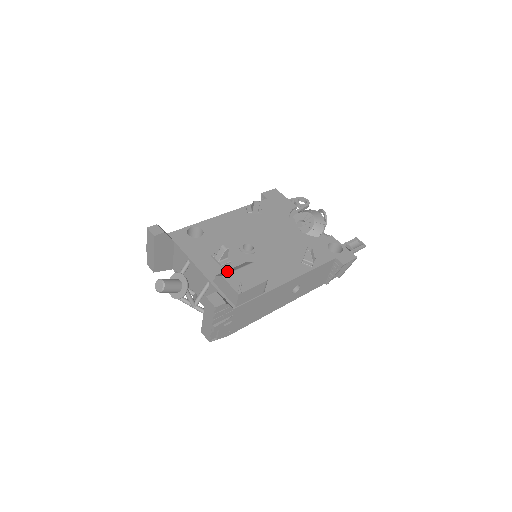
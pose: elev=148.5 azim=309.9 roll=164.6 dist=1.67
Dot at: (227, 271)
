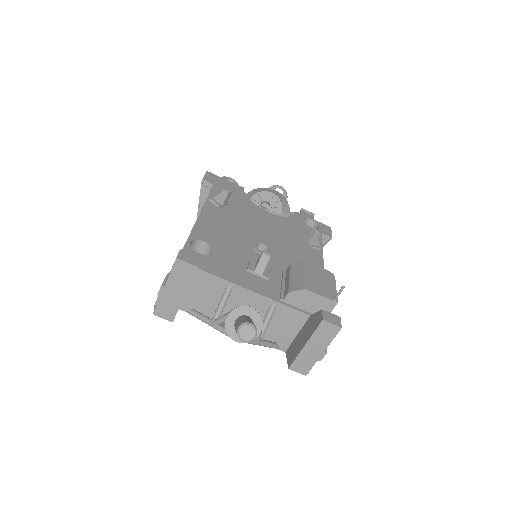
Dot at: (295, 281)
